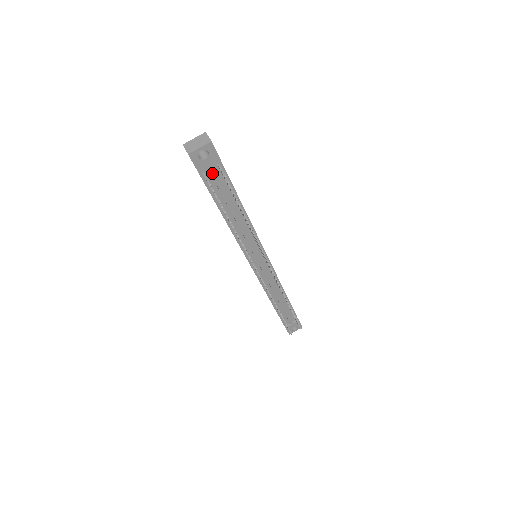
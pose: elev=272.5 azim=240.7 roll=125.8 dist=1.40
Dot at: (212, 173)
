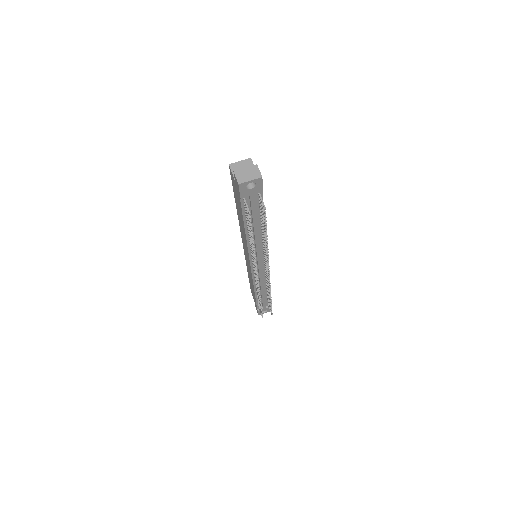
Dot at: (251, 199)
